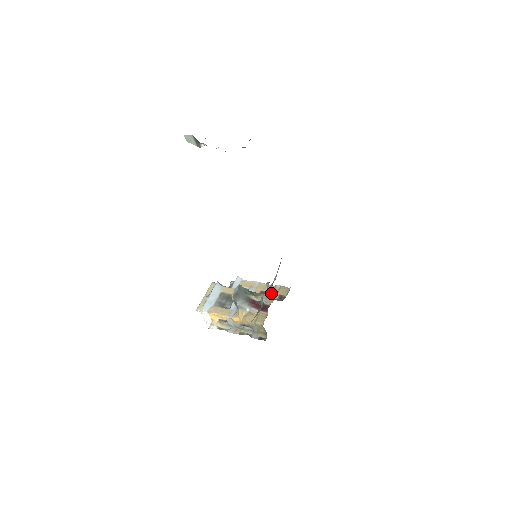
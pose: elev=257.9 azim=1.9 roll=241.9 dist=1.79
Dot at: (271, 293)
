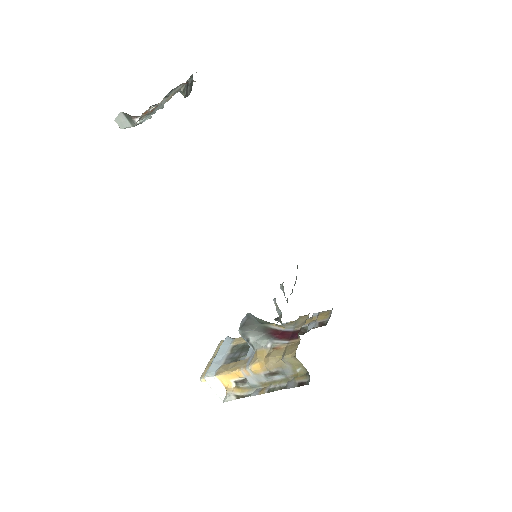
Dot at: occluded
